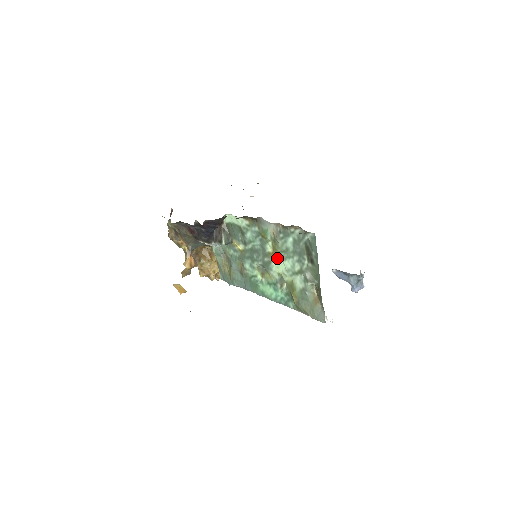
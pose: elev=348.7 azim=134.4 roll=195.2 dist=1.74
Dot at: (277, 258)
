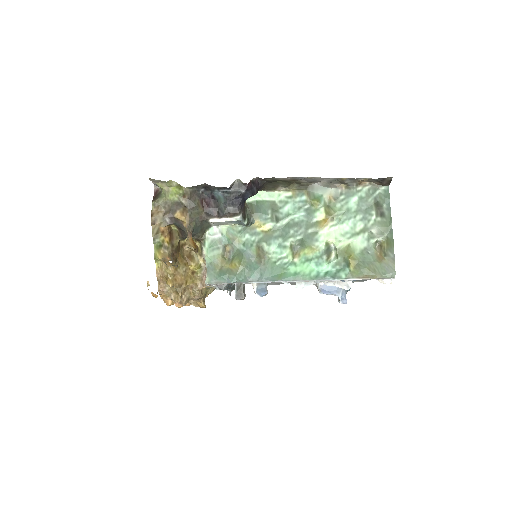
Dot at: (330, 224)
